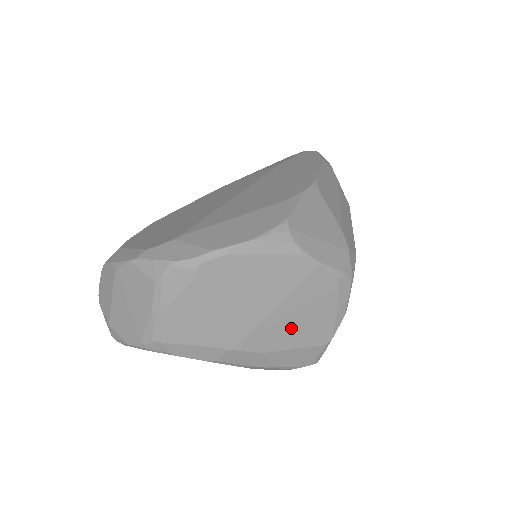
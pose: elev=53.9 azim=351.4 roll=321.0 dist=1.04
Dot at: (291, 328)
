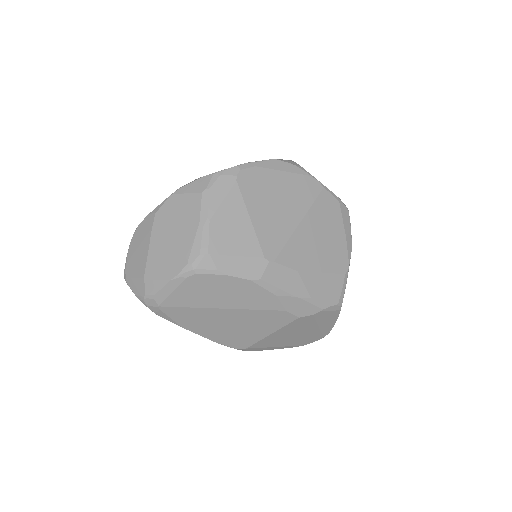
Dot at: (315, 247)
